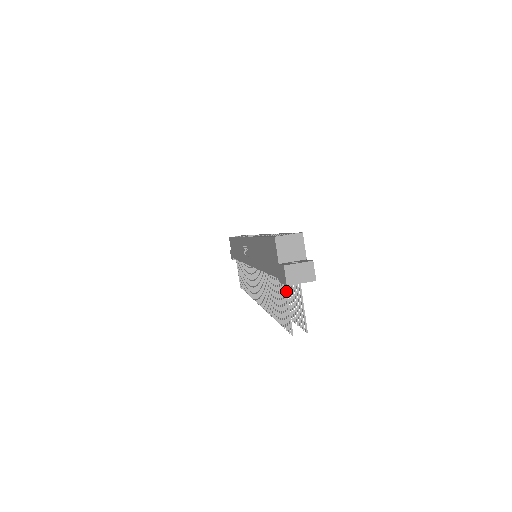
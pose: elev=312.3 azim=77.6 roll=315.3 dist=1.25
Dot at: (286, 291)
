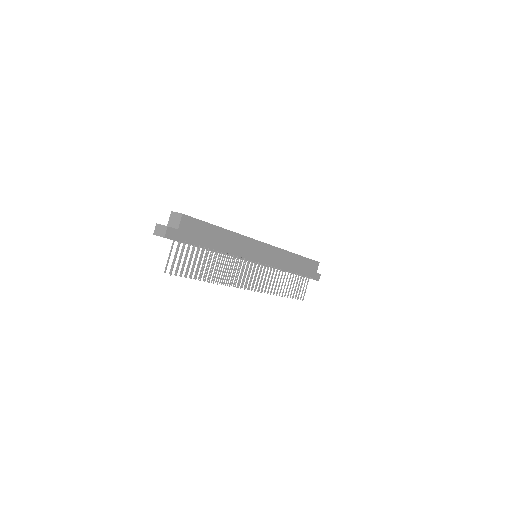
Dot at: (172, 246)
